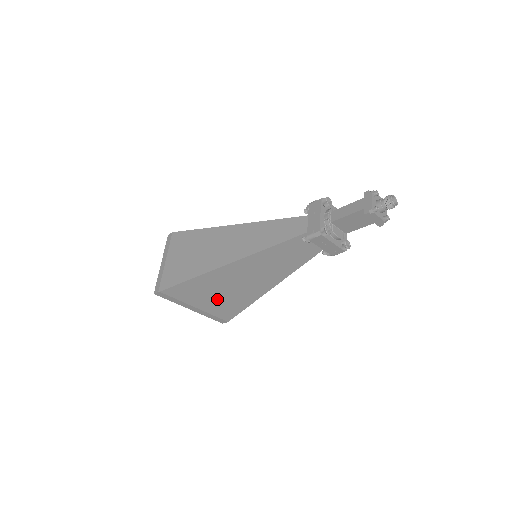
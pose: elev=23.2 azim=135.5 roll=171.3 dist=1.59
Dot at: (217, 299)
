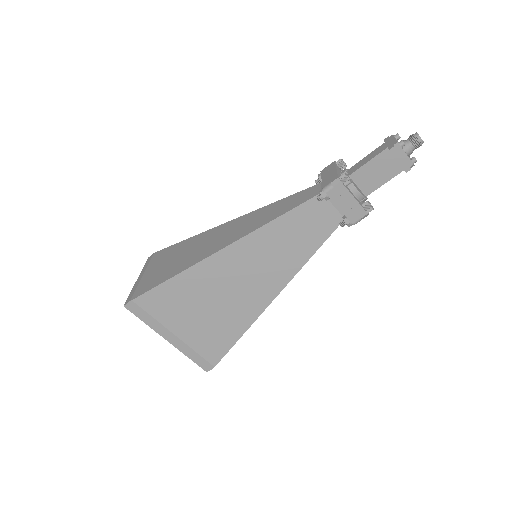
Dot at: (204, 318)
